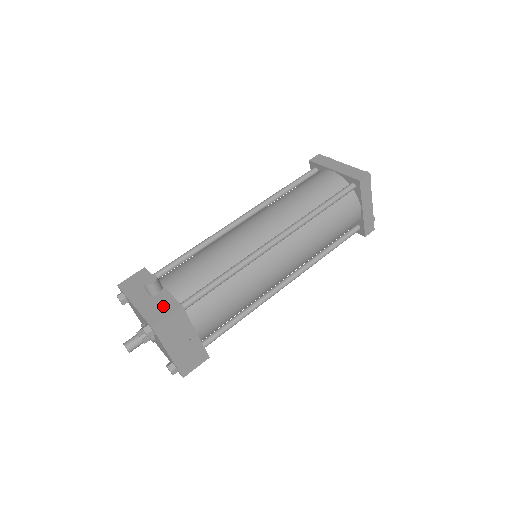
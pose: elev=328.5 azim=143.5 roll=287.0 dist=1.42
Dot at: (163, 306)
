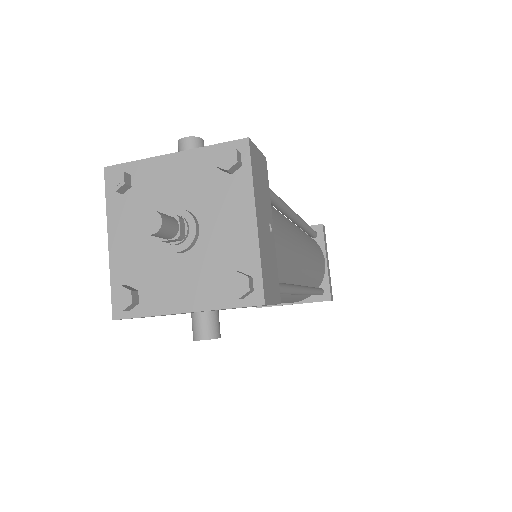
Dot at: occluded
